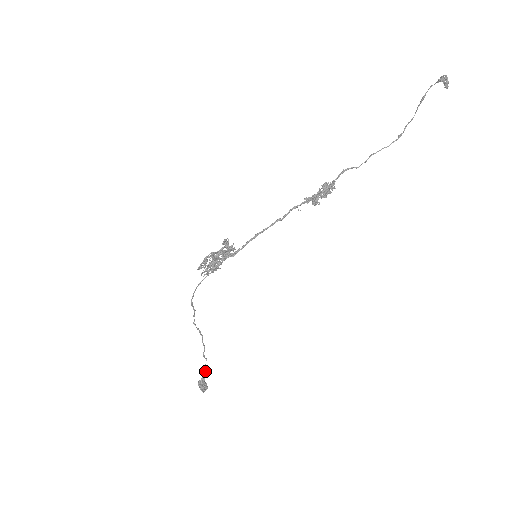
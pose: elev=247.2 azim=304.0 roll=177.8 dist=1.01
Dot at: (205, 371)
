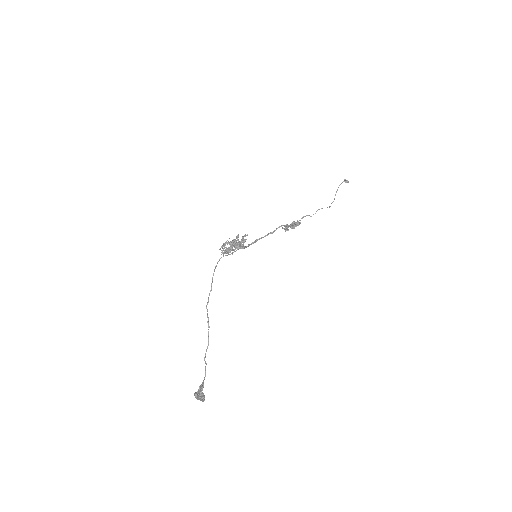
Dot at: occluded
